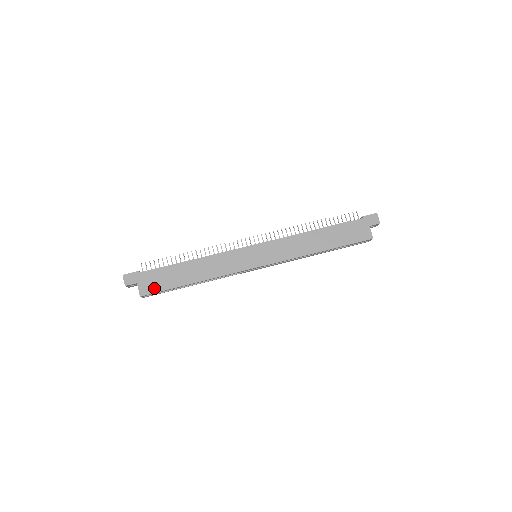
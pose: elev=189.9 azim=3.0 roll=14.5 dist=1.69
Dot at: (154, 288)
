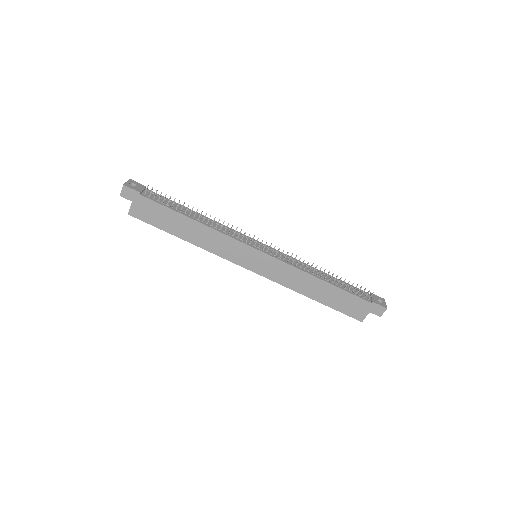
Dot at: (145, 217)
